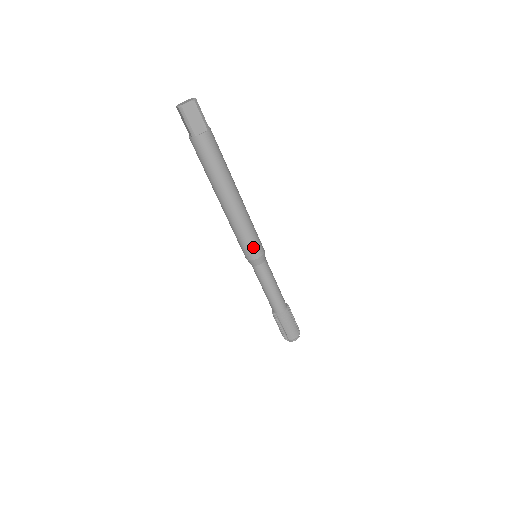
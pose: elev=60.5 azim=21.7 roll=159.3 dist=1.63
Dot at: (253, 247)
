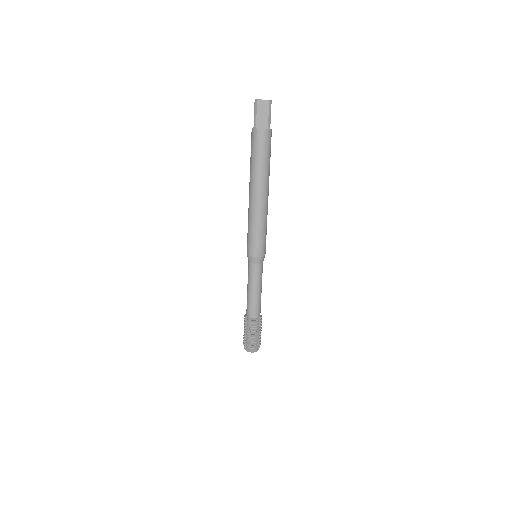
Dot at: (256, 245)
